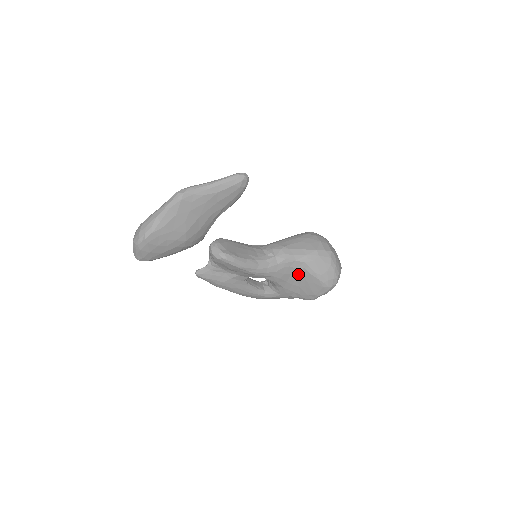
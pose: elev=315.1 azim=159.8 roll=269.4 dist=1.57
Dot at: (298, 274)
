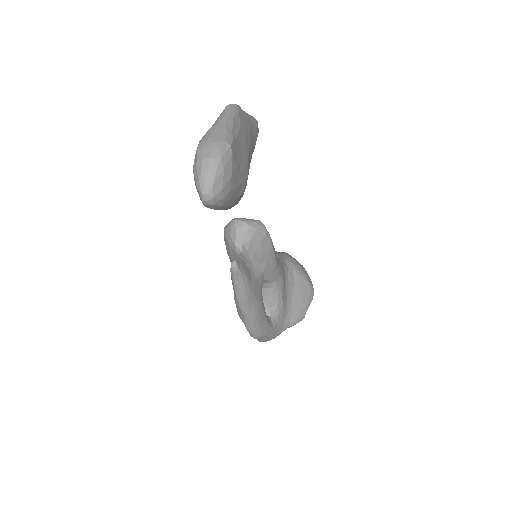
Dot at: (289, 279)
